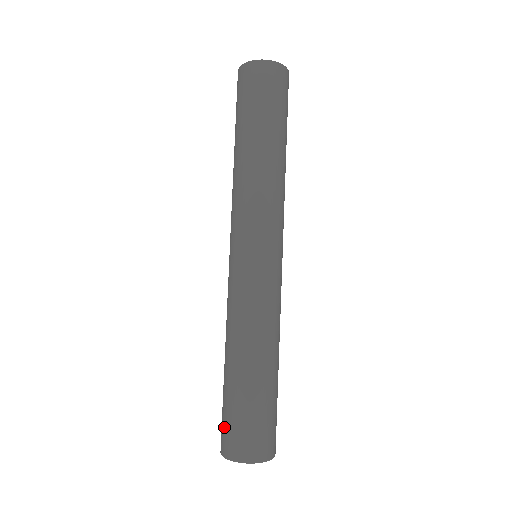
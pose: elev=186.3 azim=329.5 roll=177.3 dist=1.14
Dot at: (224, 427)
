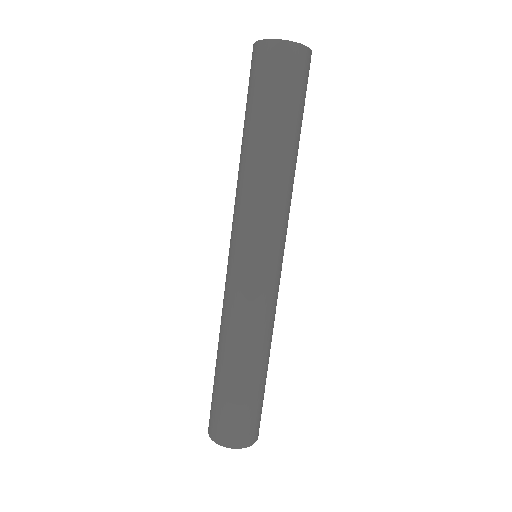
Dot at: occluded
